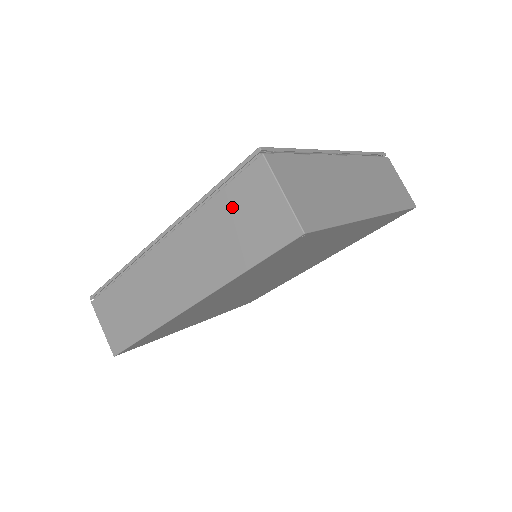
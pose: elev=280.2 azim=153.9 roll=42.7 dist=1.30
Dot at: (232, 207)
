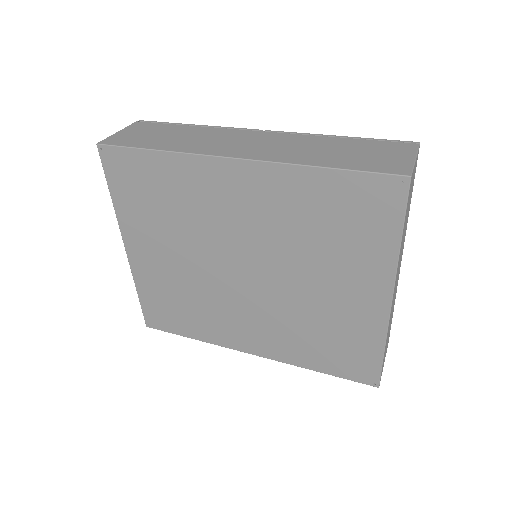
Dot at: (360, 146)
